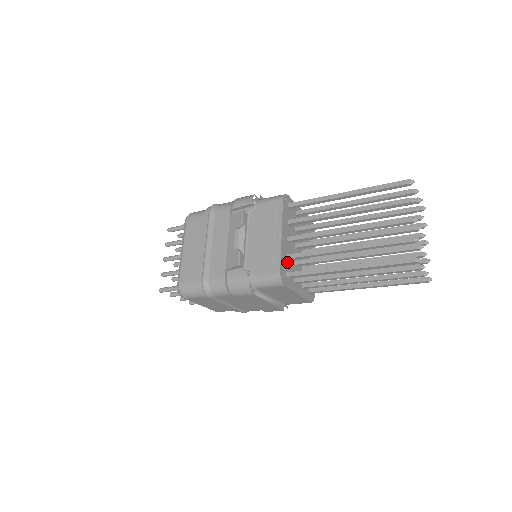
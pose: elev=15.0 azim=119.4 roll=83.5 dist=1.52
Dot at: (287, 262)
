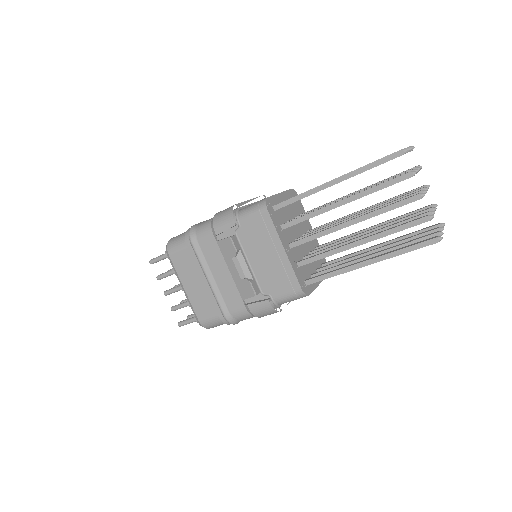
Dot at: (300, 269)
